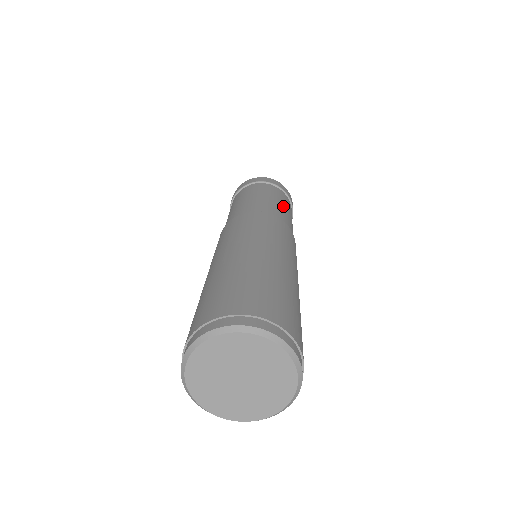
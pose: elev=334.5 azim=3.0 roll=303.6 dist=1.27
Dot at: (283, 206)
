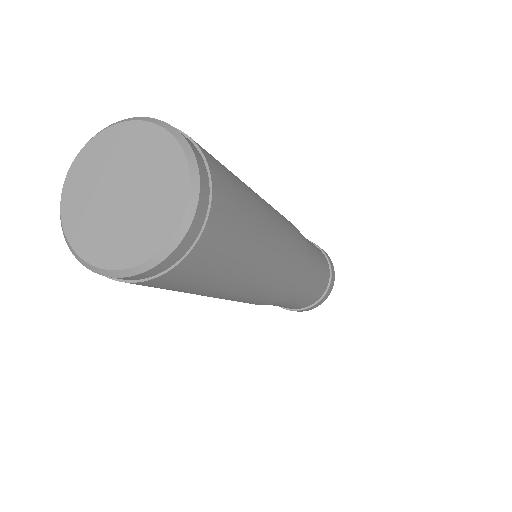
Dot at: (311, 243)
